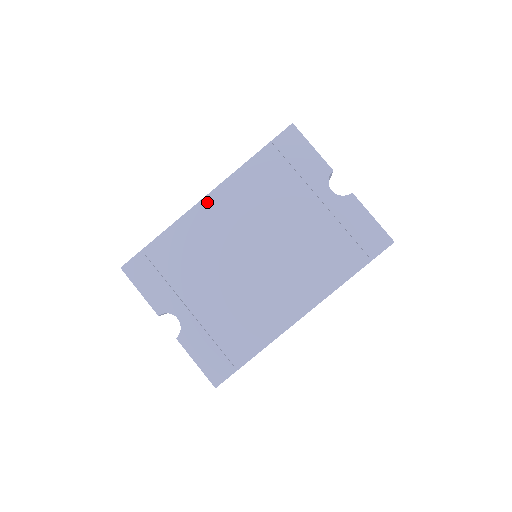
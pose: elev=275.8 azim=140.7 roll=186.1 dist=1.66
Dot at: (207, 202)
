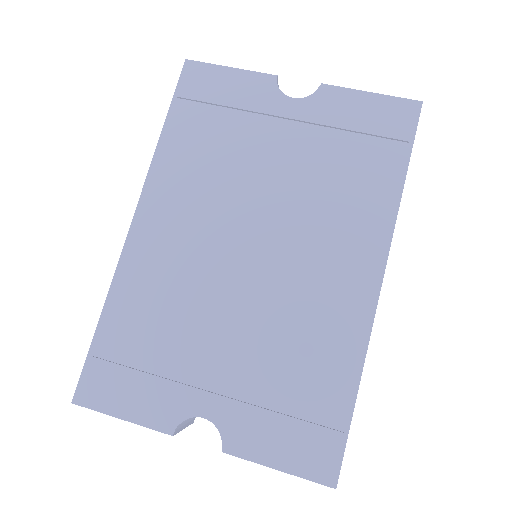
Dot at: (139, 225)
